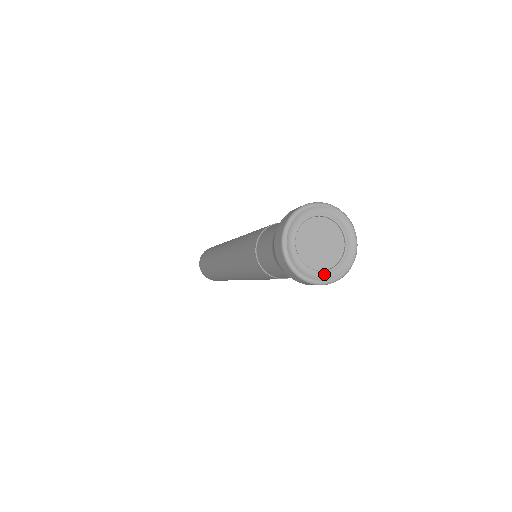
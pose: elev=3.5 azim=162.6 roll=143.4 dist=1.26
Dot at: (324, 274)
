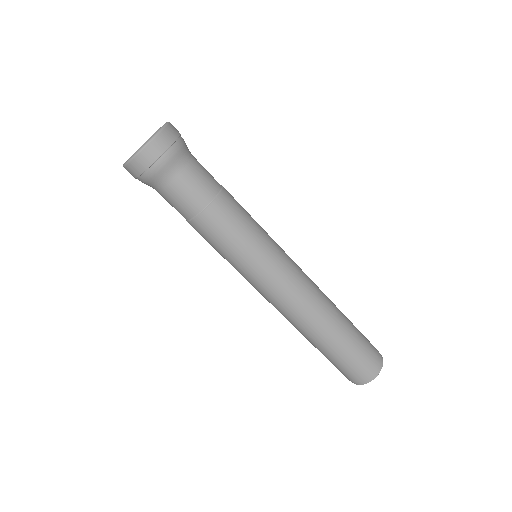
Dot at: (144, 146)
